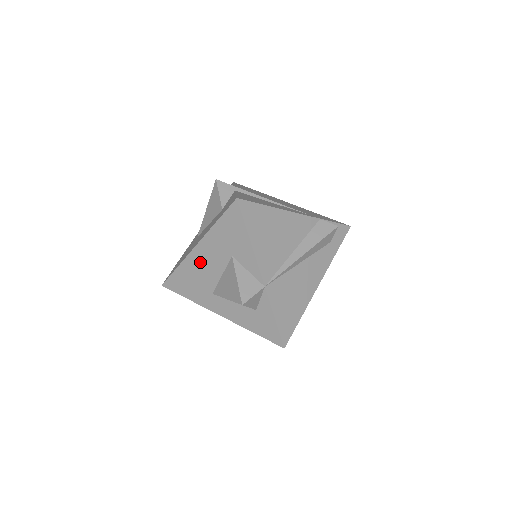
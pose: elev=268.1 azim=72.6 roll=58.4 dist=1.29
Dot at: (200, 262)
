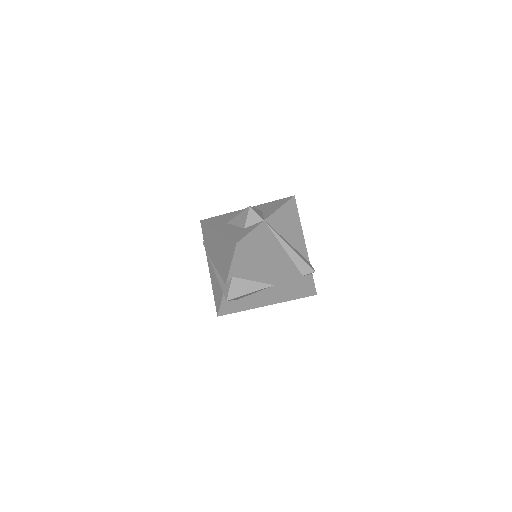
Dot at: occluded
